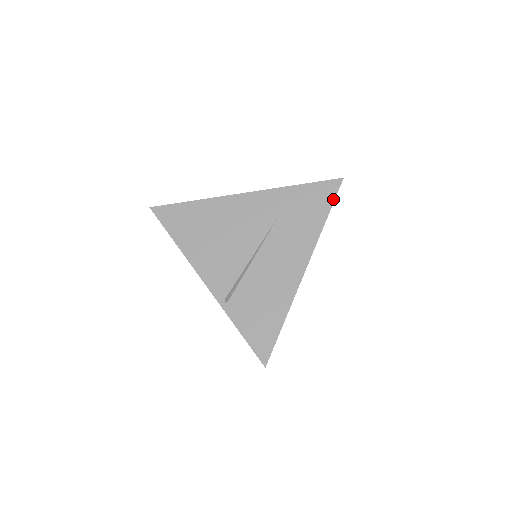
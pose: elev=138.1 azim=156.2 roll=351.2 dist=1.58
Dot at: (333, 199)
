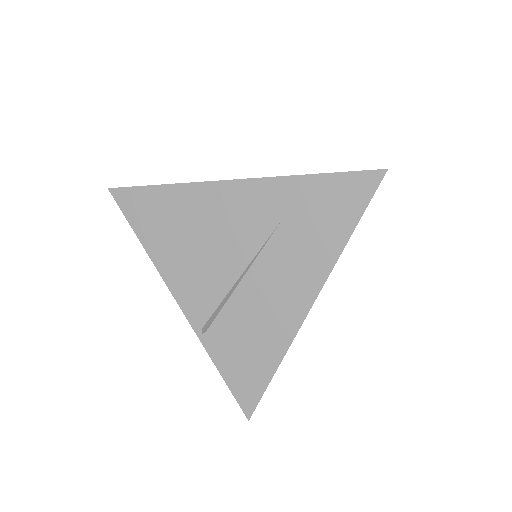
Dot at: (366, 203)
